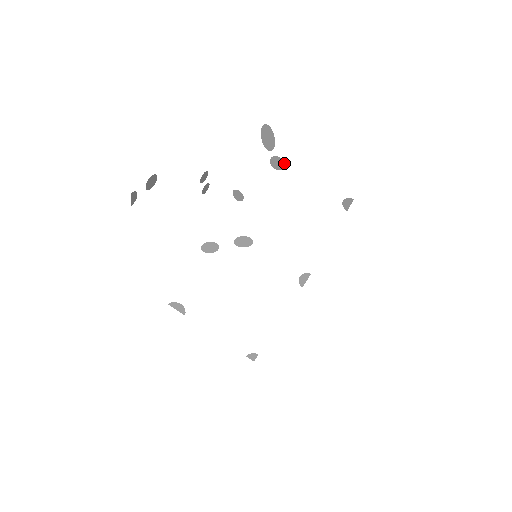
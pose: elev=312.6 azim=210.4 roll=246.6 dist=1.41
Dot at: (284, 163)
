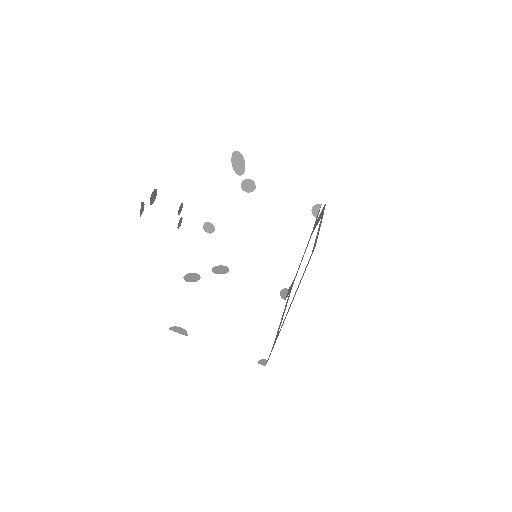
Dot at: occluded
